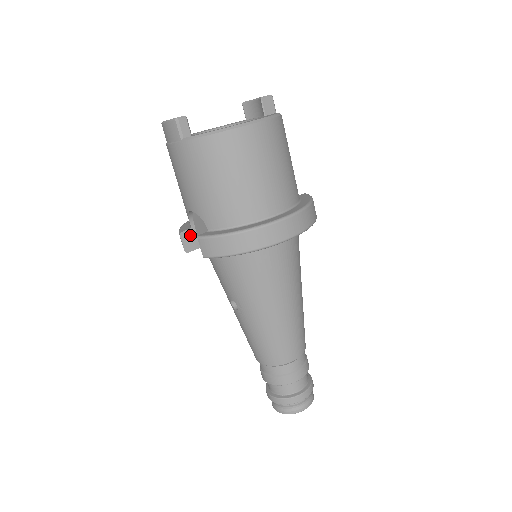
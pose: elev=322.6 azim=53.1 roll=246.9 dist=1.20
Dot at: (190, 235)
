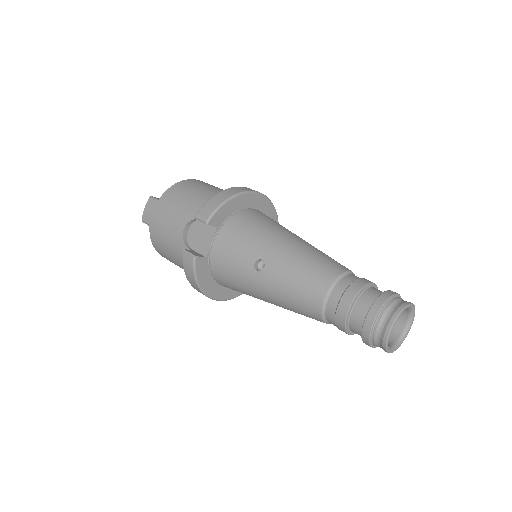
Dot at: (192, 252)
